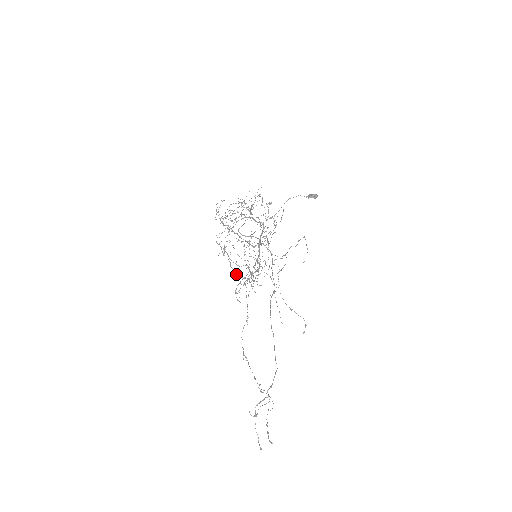
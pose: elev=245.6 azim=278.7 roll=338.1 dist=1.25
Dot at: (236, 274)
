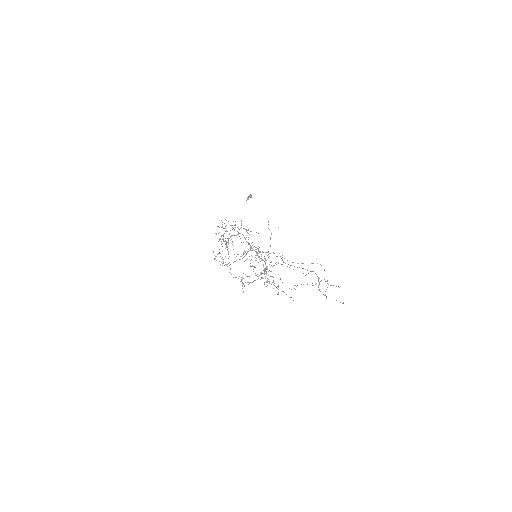
Dot at: (256, 275)
